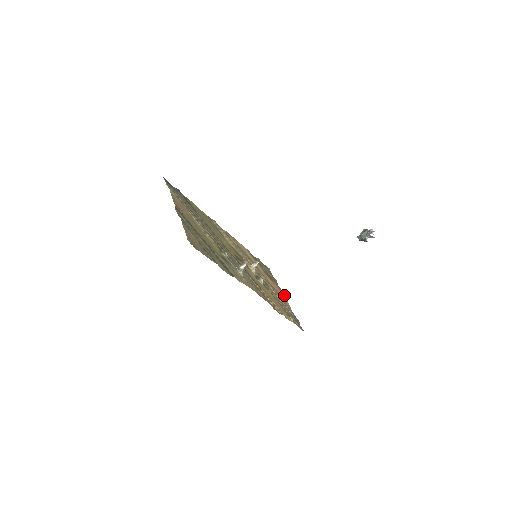
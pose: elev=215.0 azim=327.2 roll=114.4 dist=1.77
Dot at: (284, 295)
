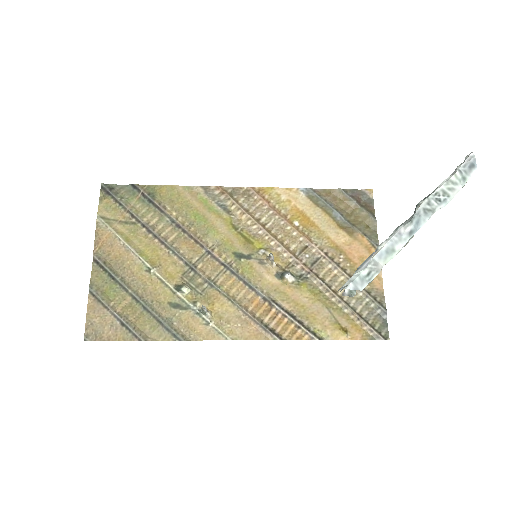
Dot at: occluded
